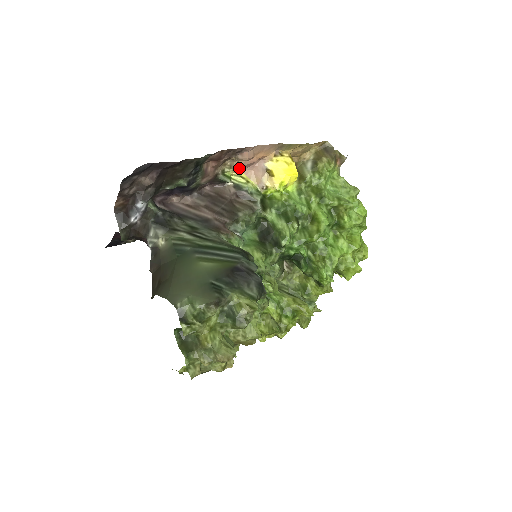
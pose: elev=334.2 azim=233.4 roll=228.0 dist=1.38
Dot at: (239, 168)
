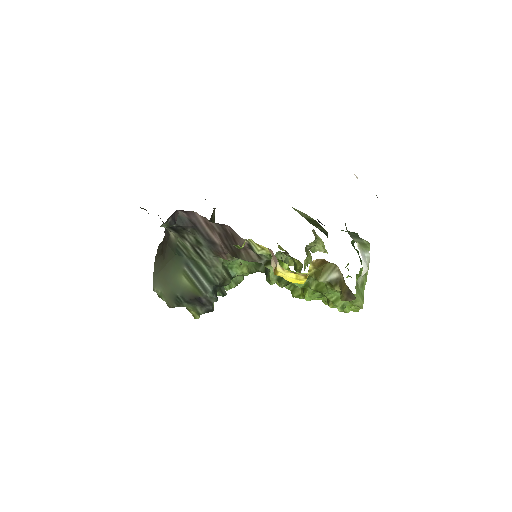
Dot at: occluded
